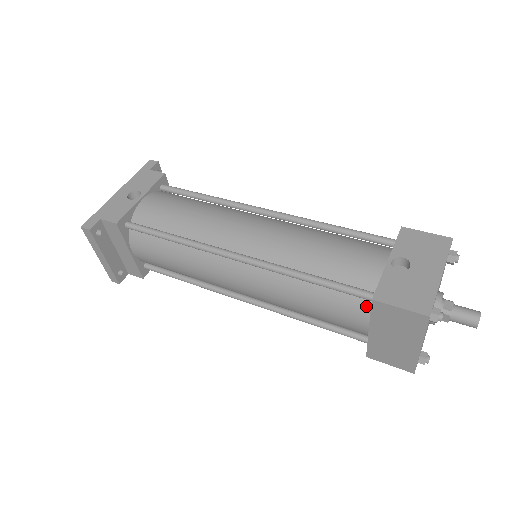
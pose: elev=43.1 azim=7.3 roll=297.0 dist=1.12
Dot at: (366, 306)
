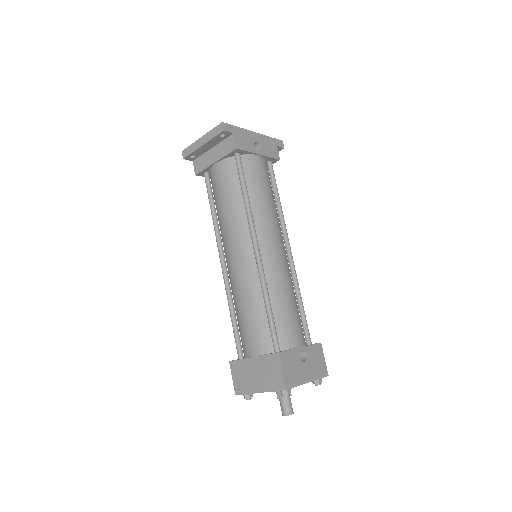
Dot at: (268, 349)
